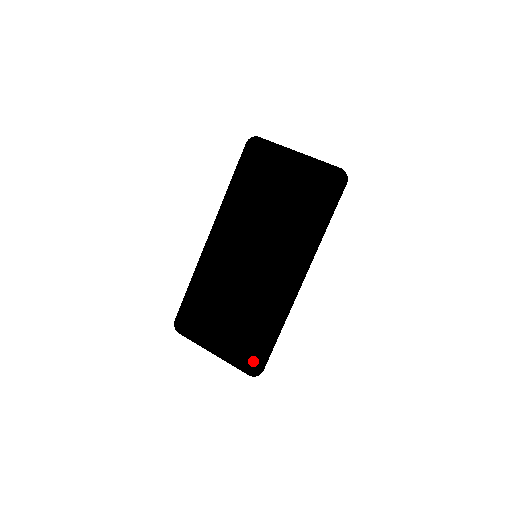
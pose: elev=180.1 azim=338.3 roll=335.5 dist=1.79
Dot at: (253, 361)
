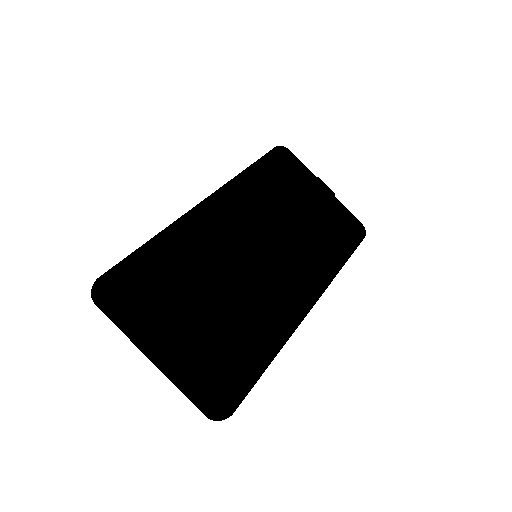
Dot at: (218, 394)
